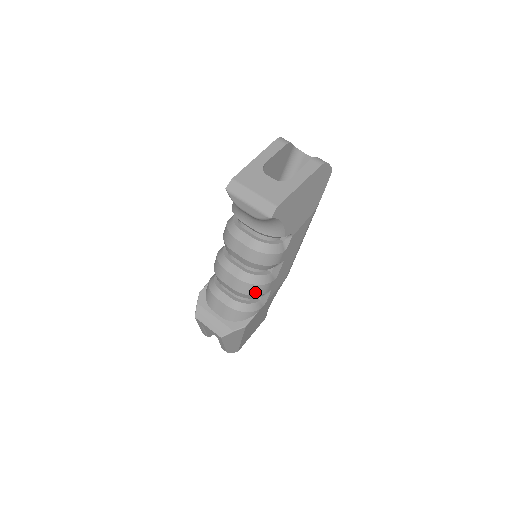
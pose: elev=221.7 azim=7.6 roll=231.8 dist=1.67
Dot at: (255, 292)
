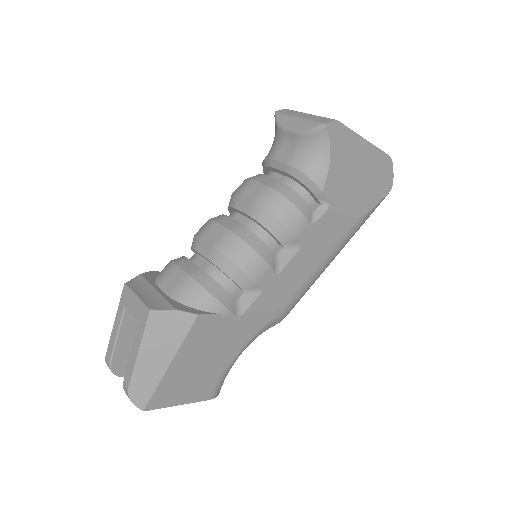
Dot at: (243, 261)
